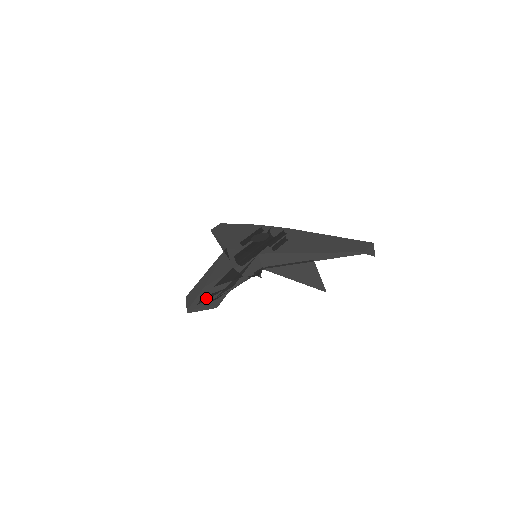
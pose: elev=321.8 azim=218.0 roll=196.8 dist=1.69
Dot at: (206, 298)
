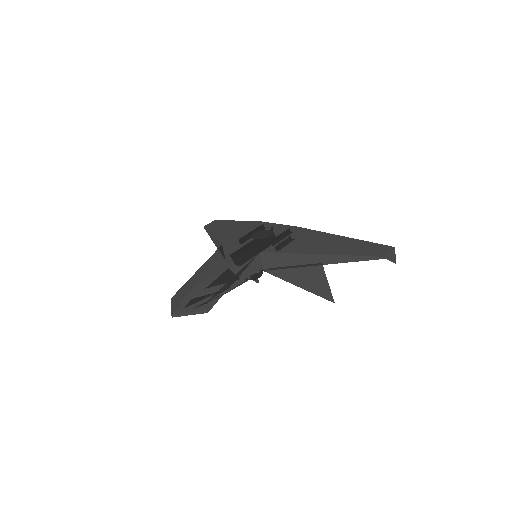
Dot at: (195, 300)
